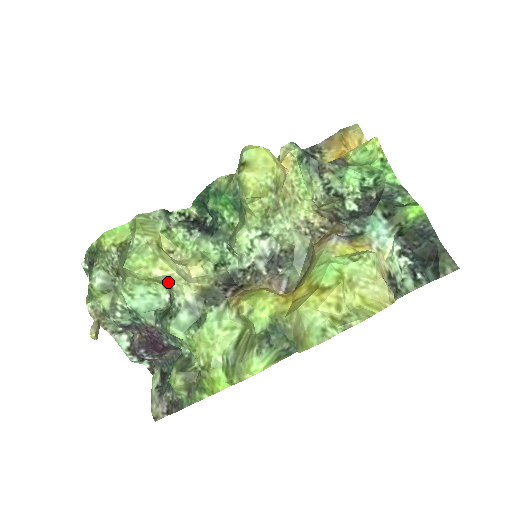
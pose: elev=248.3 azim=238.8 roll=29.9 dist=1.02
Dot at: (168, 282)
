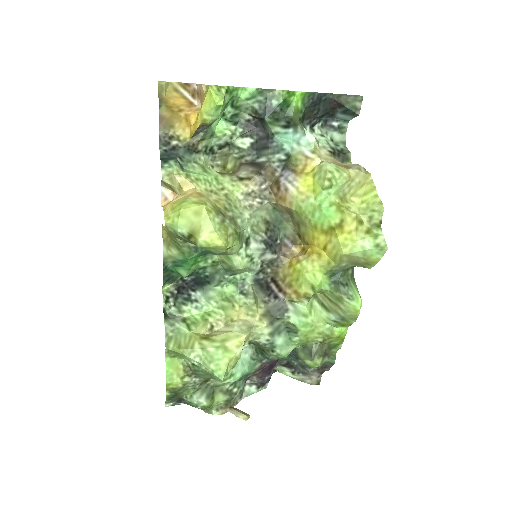
Dot at: (245, 343)
